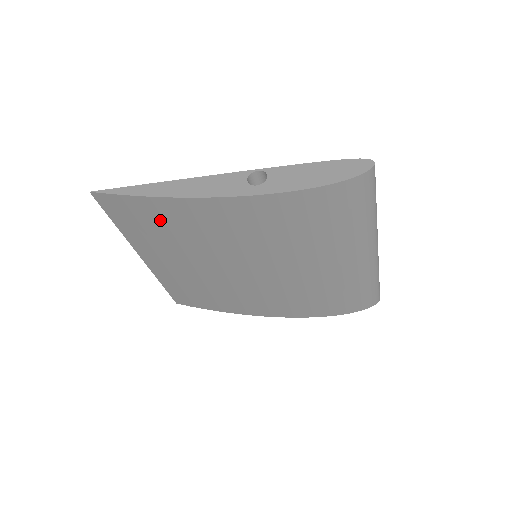
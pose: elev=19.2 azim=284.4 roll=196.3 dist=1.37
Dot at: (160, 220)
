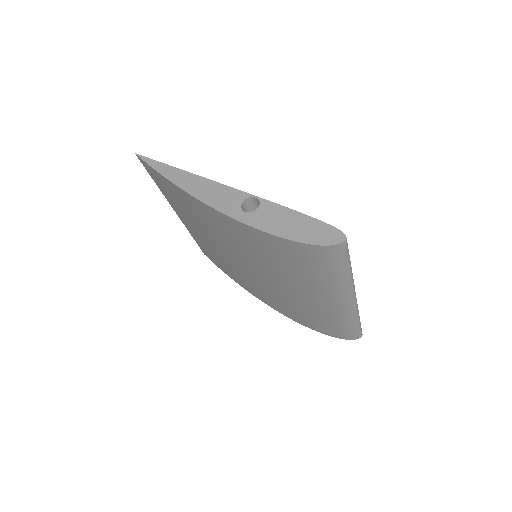
Dot at: (179, 198)
